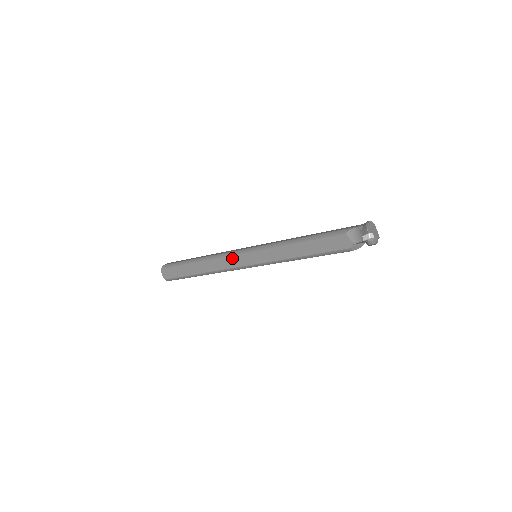
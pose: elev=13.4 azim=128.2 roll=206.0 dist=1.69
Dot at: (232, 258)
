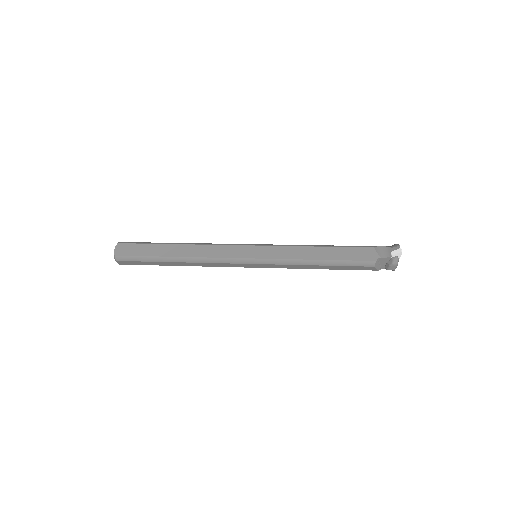
Dot at: (230, 247)
